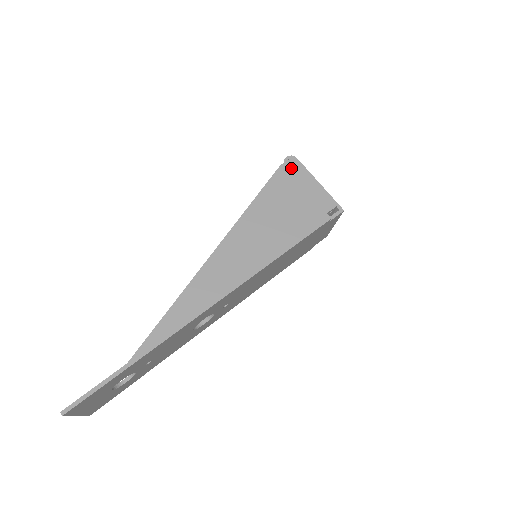
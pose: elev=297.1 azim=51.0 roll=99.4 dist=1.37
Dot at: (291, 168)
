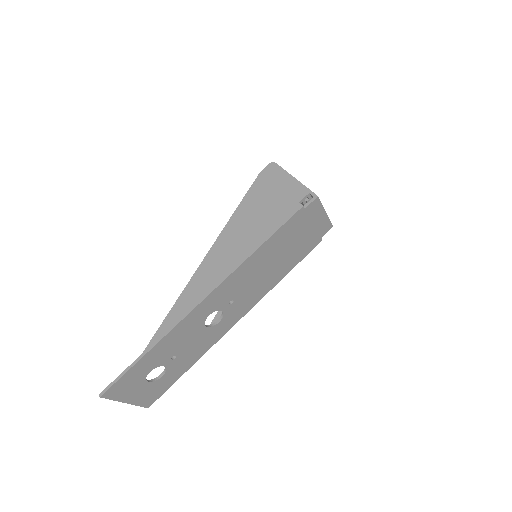
Dot at: (268, 173)
